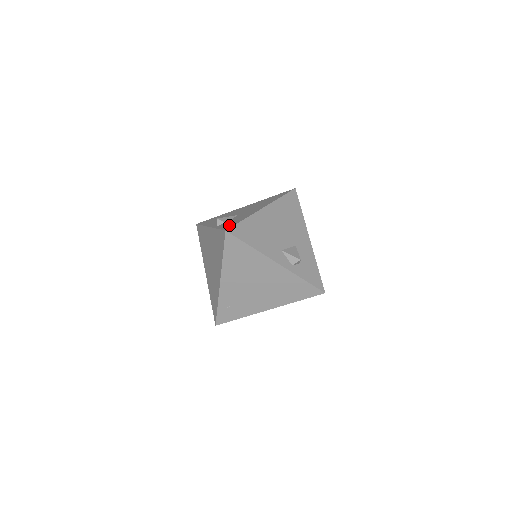
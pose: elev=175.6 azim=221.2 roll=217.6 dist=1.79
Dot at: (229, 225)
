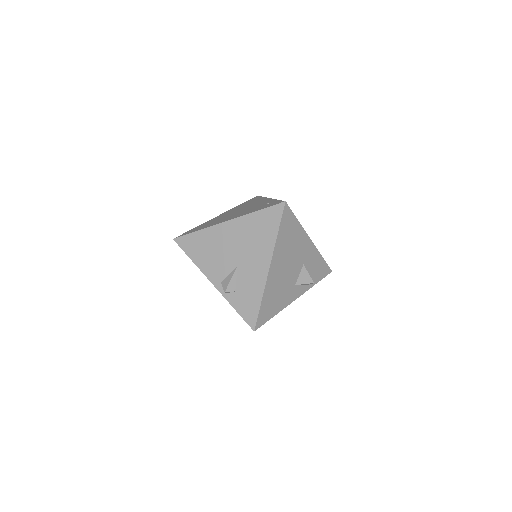
Dot at: (249, 312)
